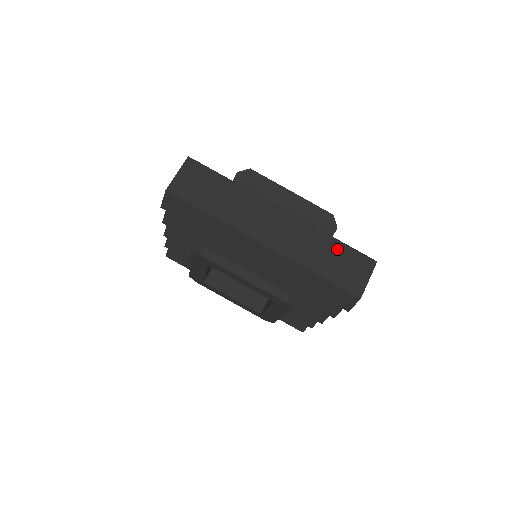
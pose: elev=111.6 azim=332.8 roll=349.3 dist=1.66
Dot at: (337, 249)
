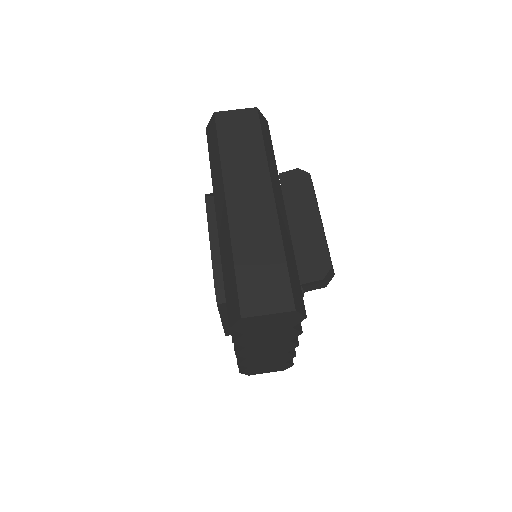
Dot at: (276, 264)
